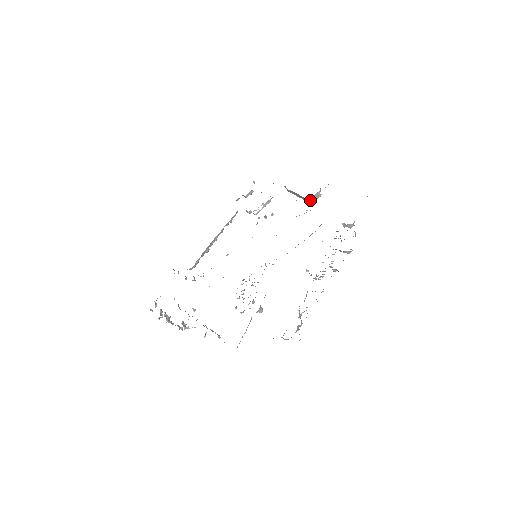
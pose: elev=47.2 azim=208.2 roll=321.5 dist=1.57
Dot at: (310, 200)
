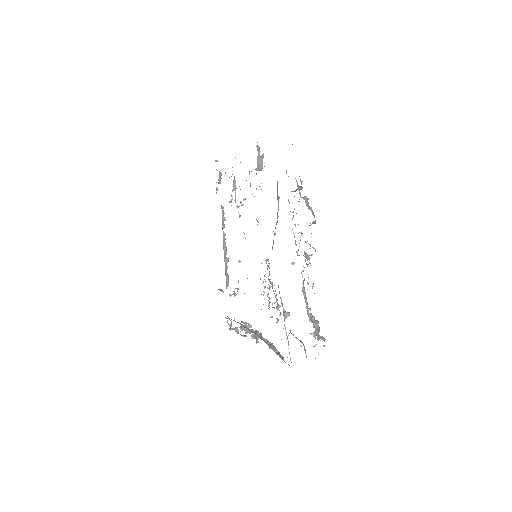
Dot at: (257, 169)
